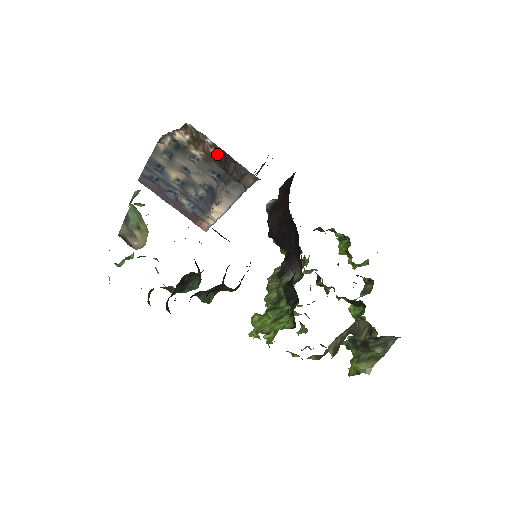
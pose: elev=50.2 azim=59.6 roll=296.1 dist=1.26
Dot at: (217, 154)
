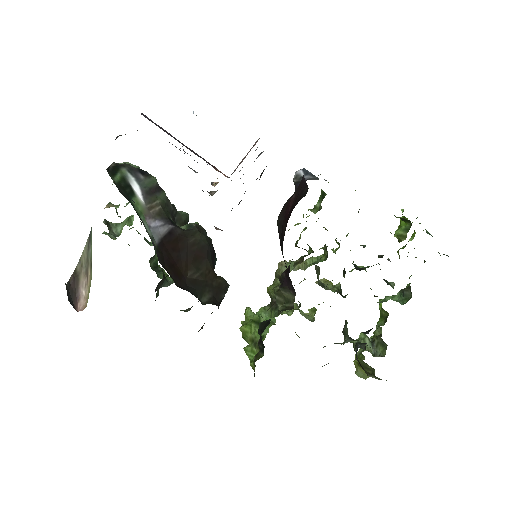
Dot at: occluded
